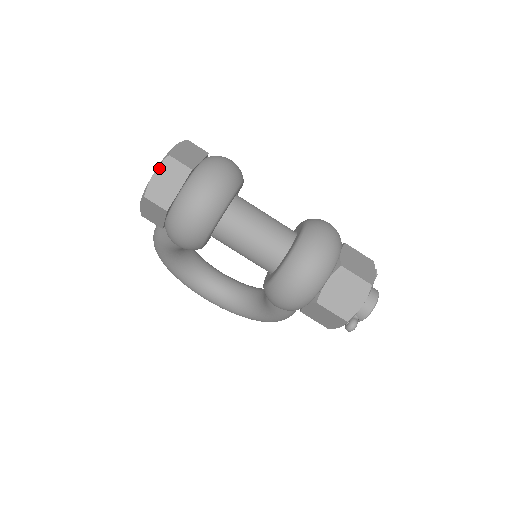
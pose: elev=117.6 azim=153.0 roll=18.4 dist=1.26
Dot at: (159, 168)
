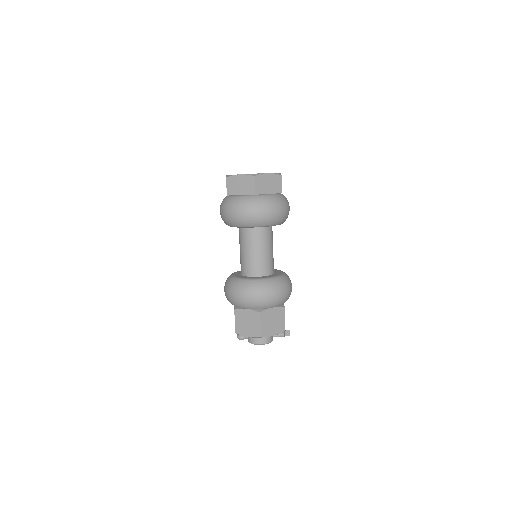
Dot at: (245, 175)
